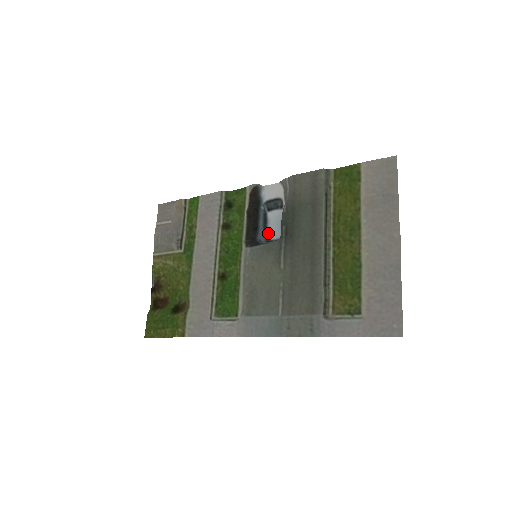
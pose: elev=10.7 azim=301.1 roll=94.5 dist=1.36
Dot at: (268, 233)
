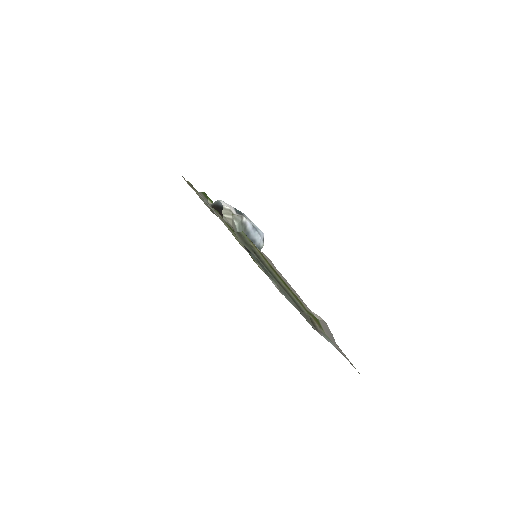
Dot at: occluded
